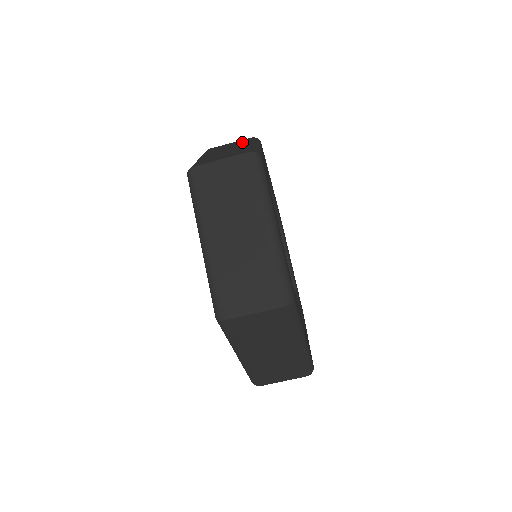
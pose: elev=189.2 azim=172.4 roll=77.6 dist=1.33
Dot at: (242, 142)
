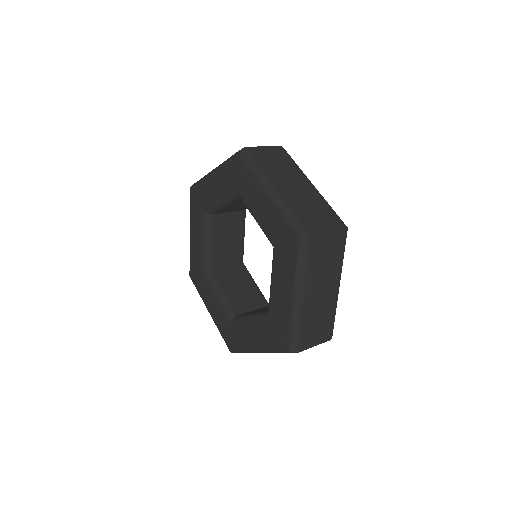
Dot at: (287, 163)
